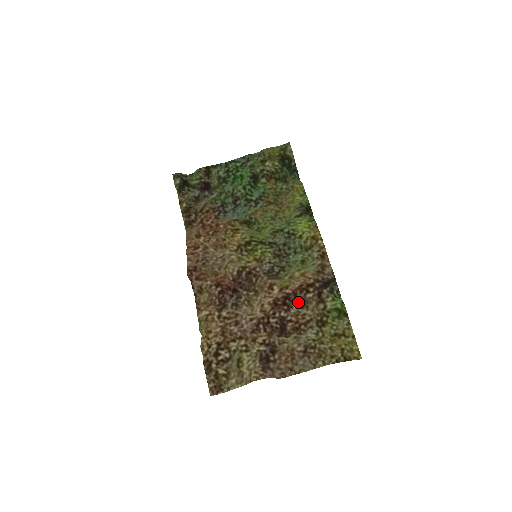
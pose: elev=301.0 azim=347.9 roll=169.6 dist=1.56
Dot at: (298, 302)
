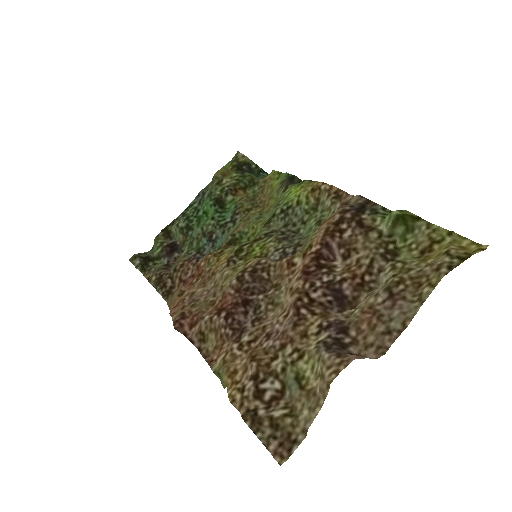
Dot at: (338, 254)
